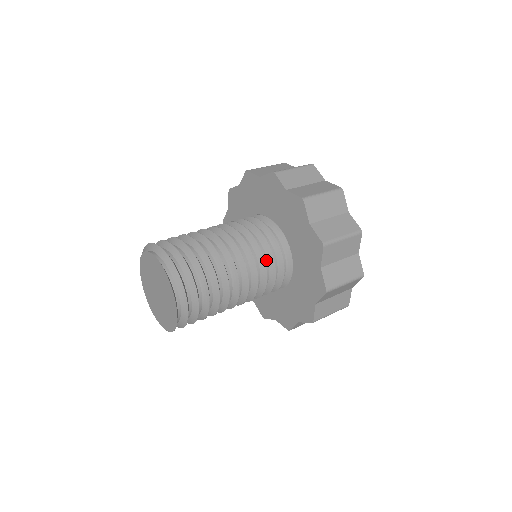
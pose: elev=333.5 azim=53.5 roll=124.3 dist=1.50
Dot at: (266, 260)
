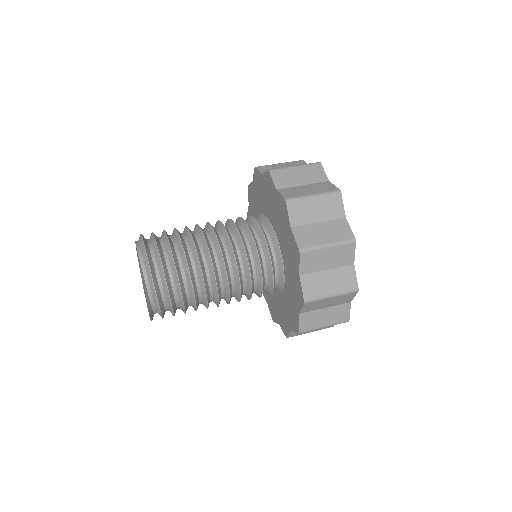
Dot at: (253, 261)
